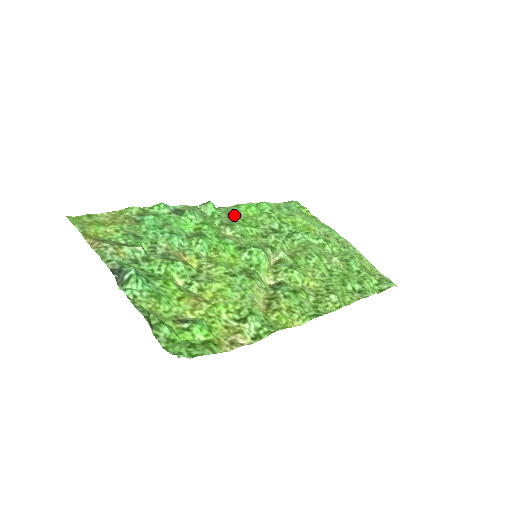
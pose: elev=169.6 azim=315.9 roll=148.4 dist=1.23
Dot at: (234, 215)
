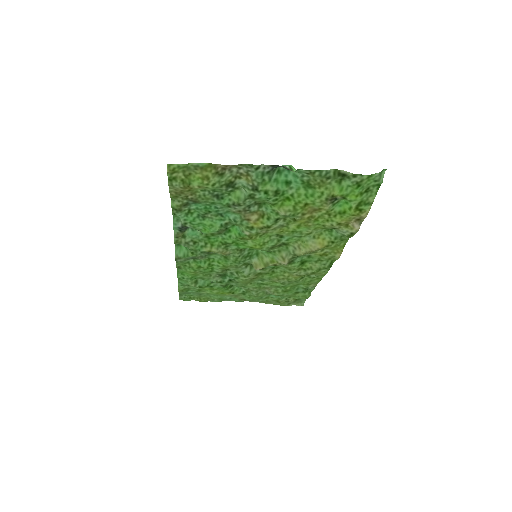
Dot at: (194, 261)
